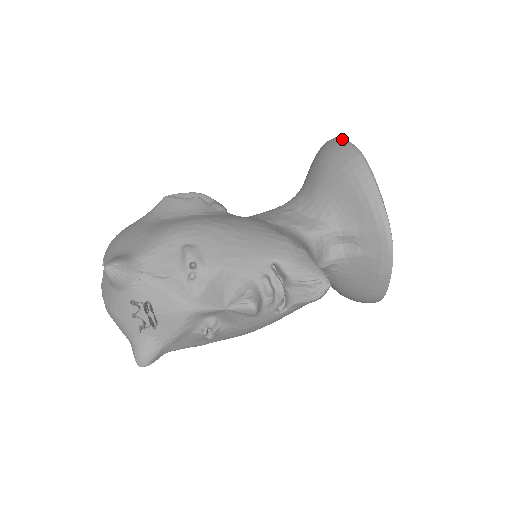
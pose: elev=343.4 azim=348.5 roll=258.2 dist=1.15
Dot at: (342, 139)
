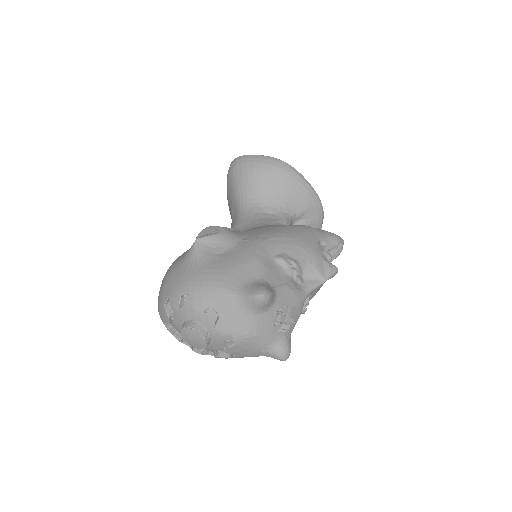
Dot at: (256, 155)
